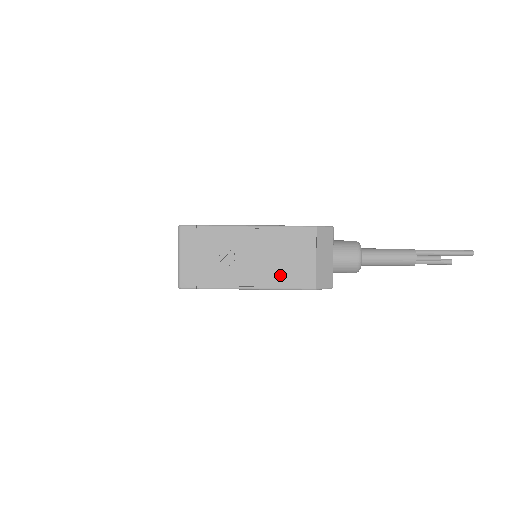
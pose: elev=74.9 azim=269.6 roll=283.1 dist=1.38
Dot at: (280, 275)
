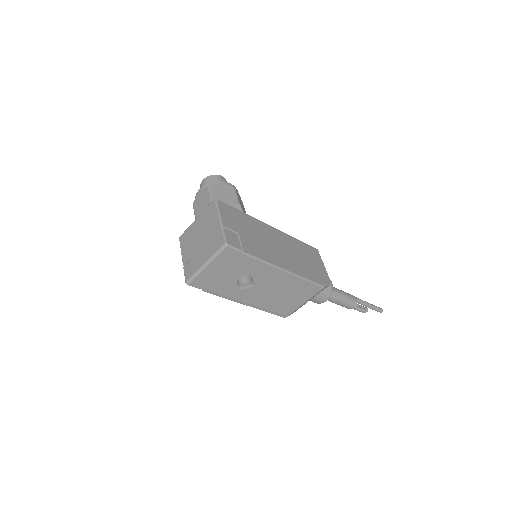
Dot at: (271, 303)
